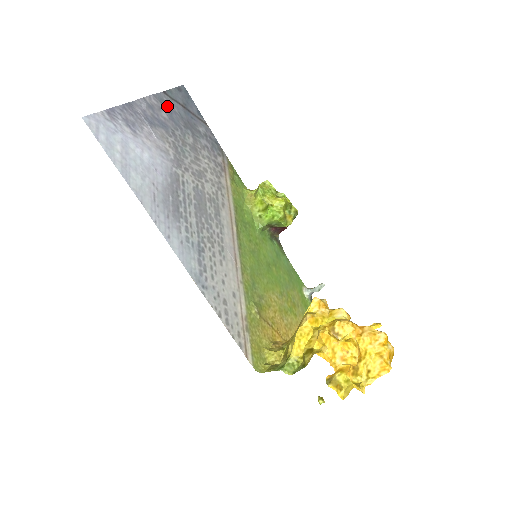
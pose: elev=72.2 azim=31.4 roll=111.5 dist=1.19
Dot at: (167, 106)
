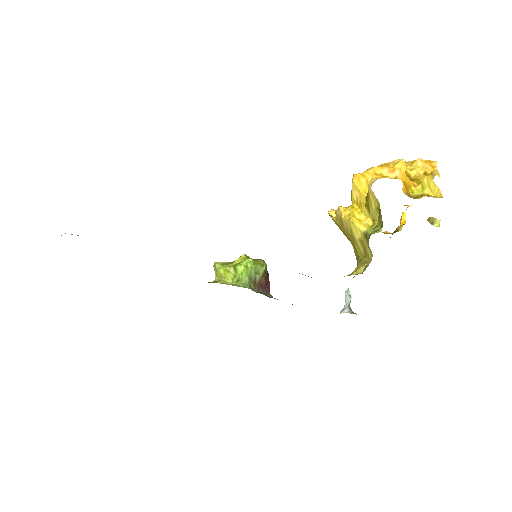
Dot at: occluded
